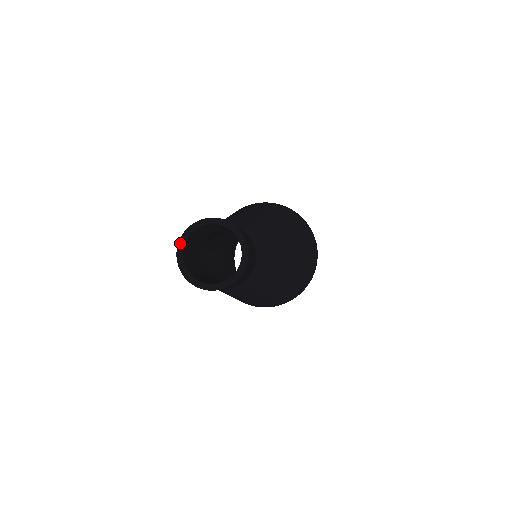
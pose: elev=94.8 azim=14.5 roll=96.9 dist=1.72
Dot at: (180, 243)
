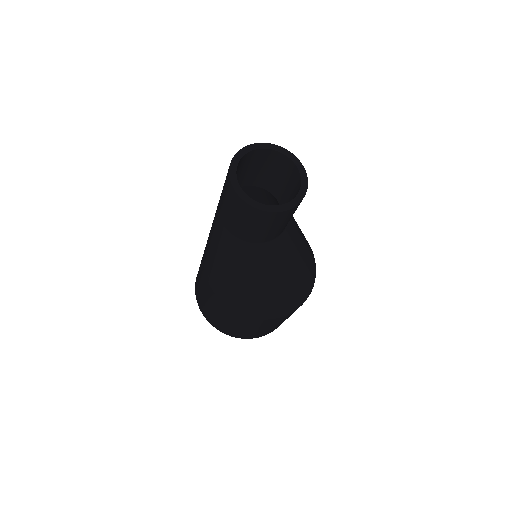
Dot at: (243, 150)
